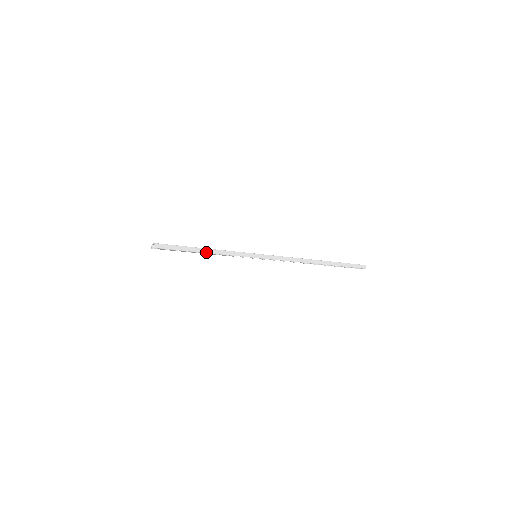
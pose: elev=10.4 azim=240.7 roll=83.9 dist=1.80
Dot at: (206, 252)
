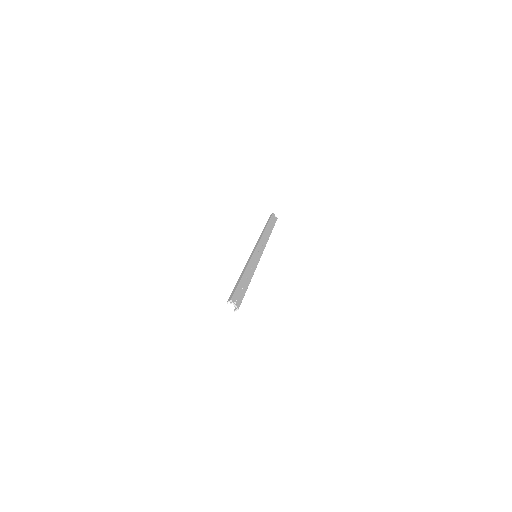
Dot at: occluded
